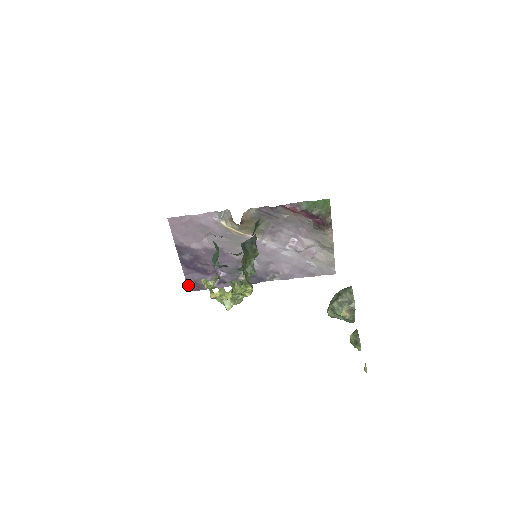
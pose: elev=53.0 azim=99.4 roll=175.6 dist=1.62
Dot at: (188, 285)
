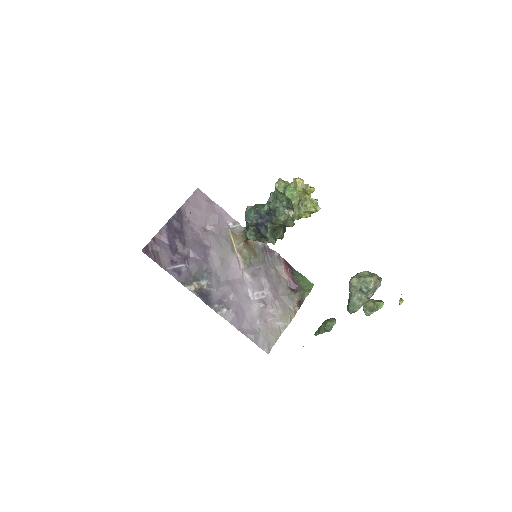
Dot at: (148, 245)
